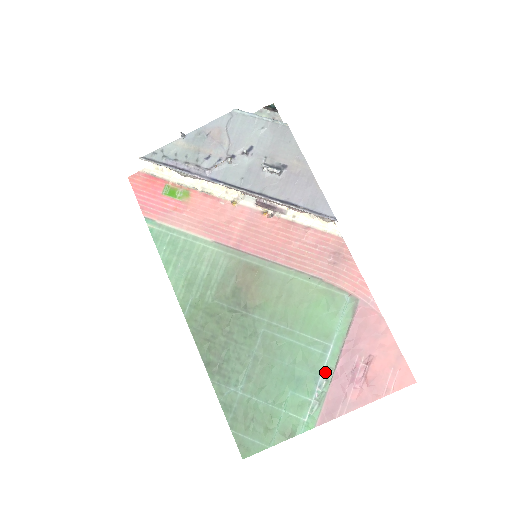
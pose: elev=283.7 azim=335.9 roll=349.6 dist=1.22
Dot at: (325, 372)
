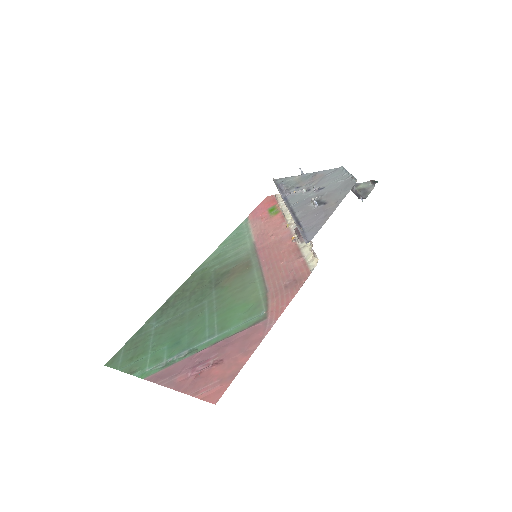
Dot at: (192, 349)
